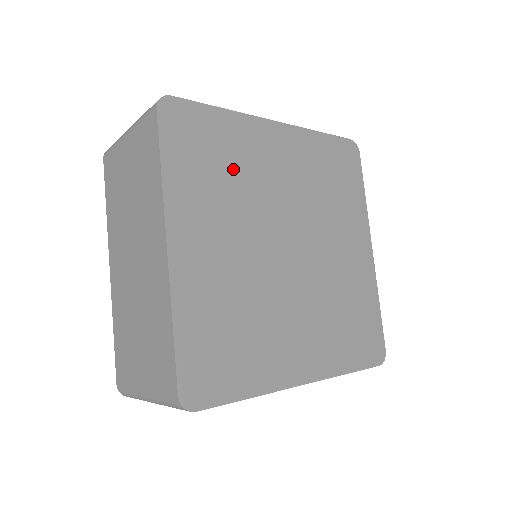
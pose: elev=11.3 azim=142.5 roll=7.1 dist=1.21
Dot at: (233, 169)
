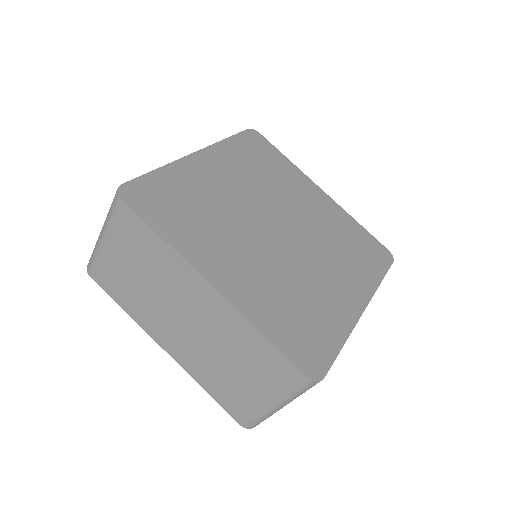
Dot at: (201, 203)
